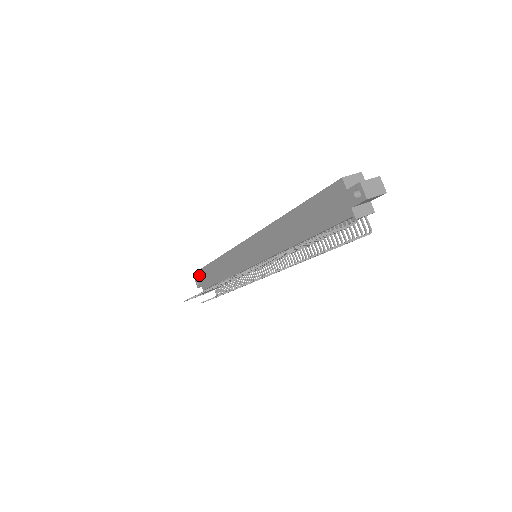
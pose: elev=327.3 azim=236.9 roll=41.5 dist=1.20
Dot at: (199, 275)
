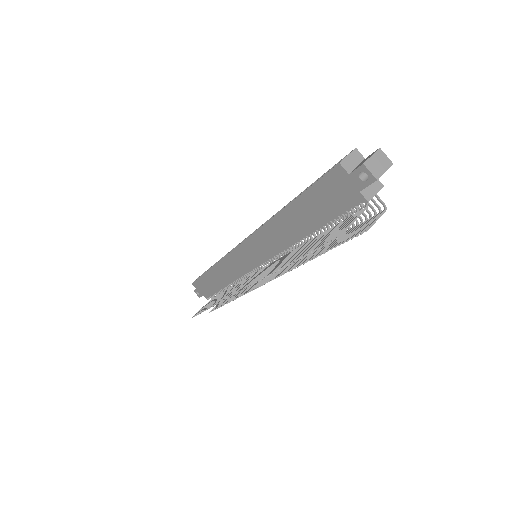
Dot at: (197, 285)
